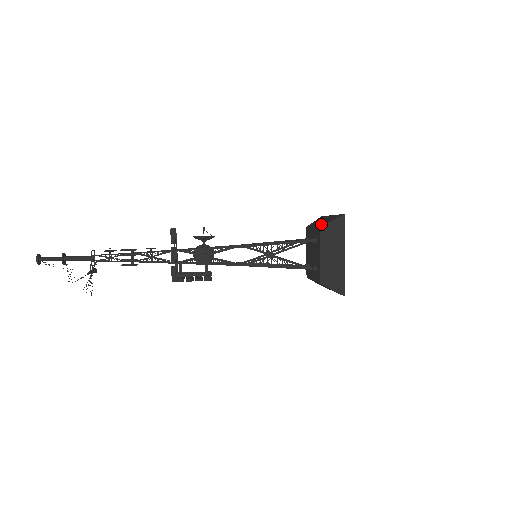
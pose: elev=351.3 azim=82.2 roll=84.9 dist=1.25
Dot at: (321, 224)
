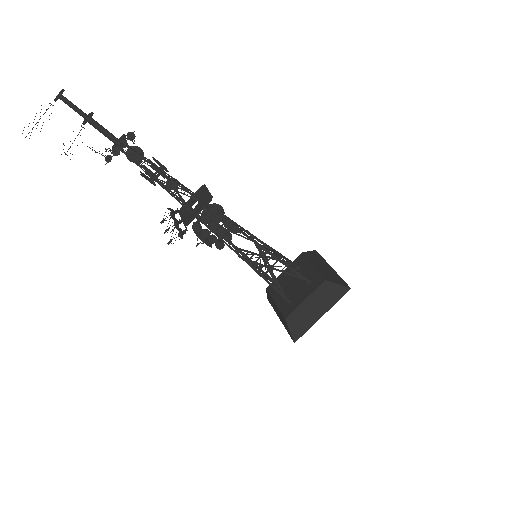
Dot at: (297, 259)
